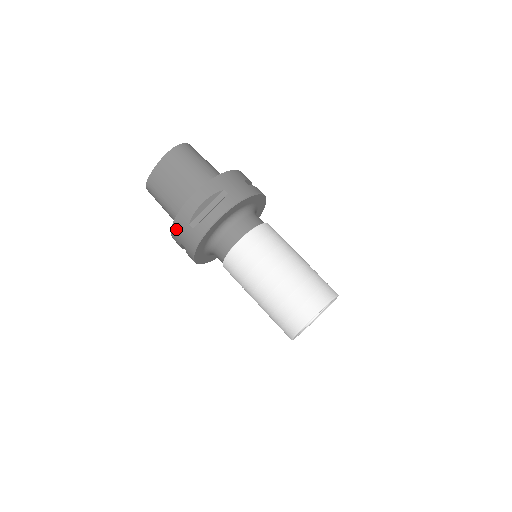
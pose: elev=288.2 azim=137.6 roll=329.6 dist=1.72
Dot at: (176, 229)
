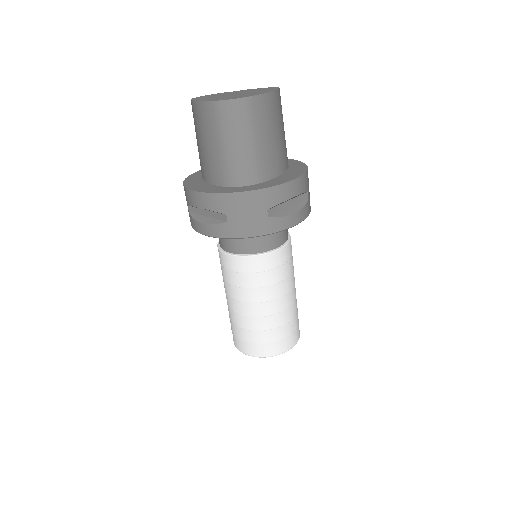
Dot at: occluded
